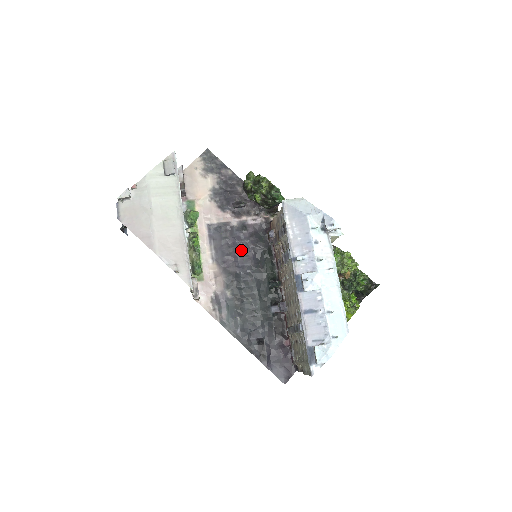
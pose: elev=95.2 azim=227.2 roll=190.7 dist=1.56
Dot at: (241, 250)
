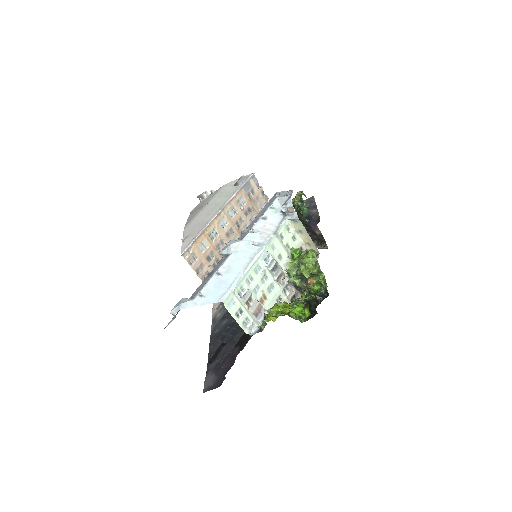
Dot at: occluded
